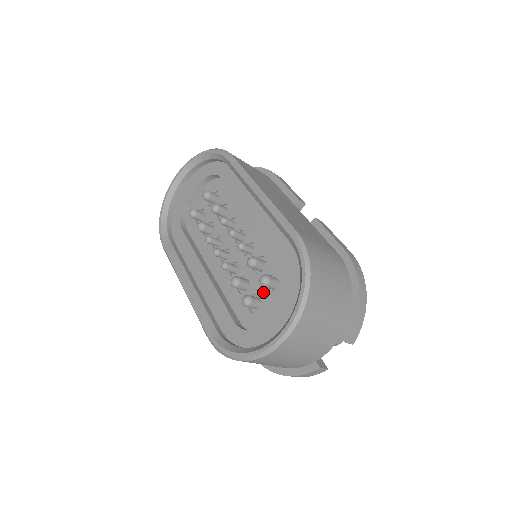
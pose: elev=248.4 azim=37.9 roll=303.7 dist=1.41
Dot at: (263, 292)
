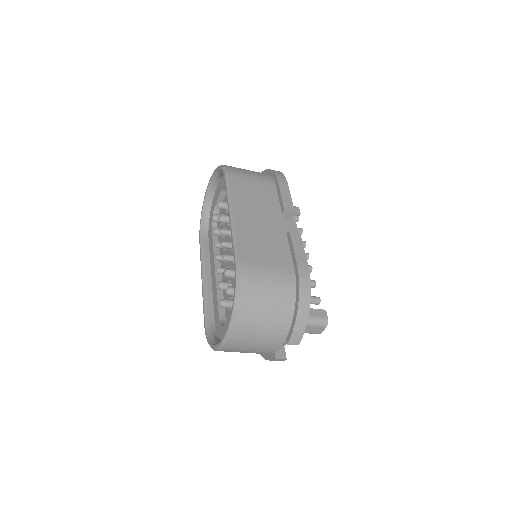
Dot at: occluded
